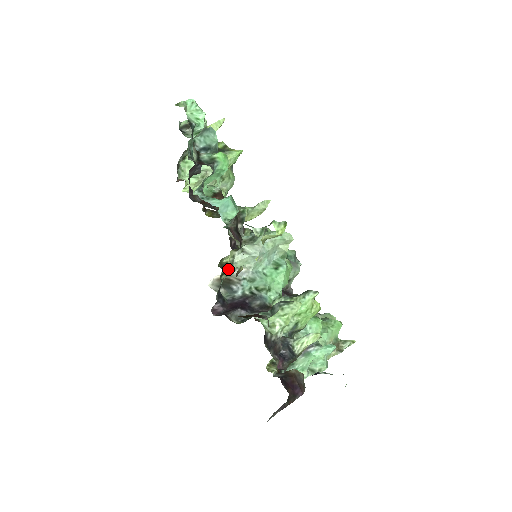
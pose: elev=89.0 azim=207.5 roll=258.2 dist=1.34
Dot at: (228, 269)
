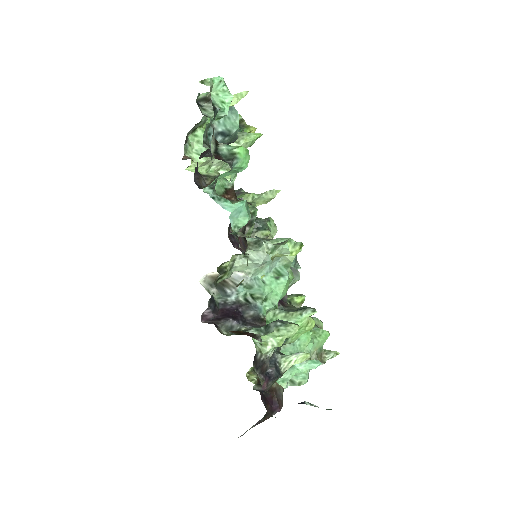
Dot at: (226, 273)
